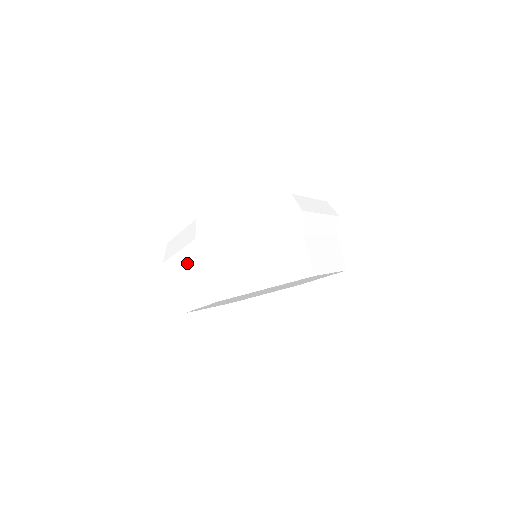
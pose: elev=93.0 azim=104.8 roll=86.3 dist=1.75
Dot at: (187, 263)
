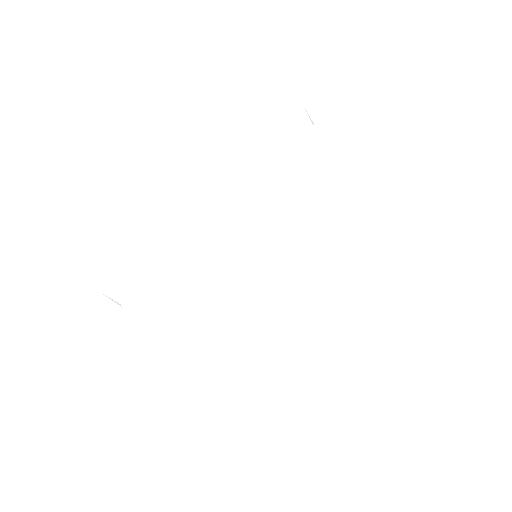
Dot at: (136, 202)
